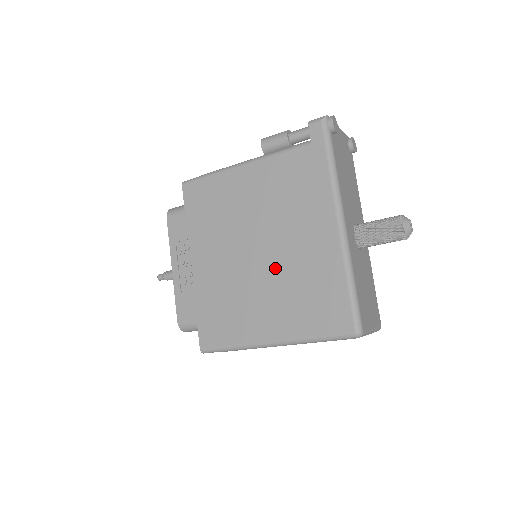
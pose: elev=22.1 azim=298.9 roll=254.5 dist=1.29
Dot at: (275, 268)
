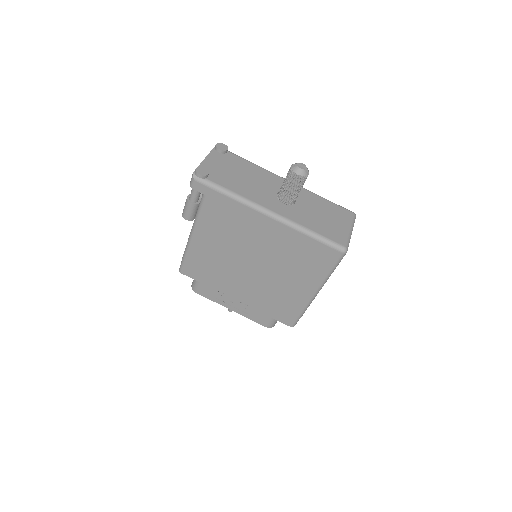
Dot at: (271, 264)
